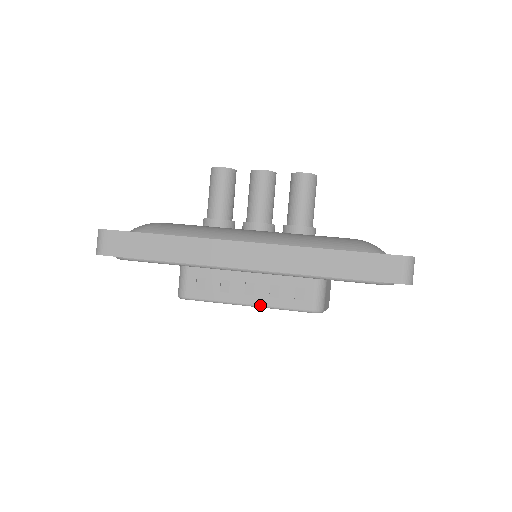
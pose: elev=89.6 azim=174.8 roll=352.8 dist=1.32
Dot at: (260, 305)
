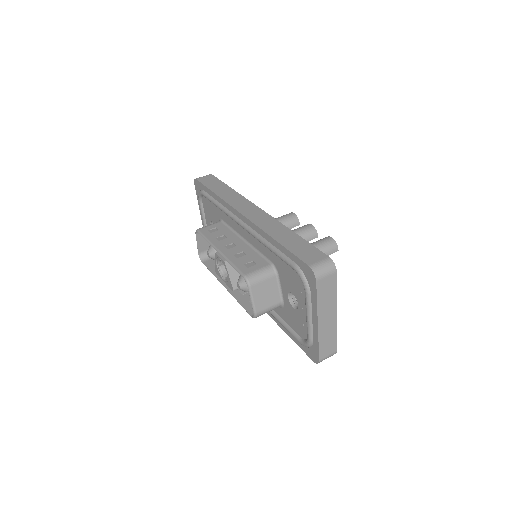
Dot at: (224, 254)
